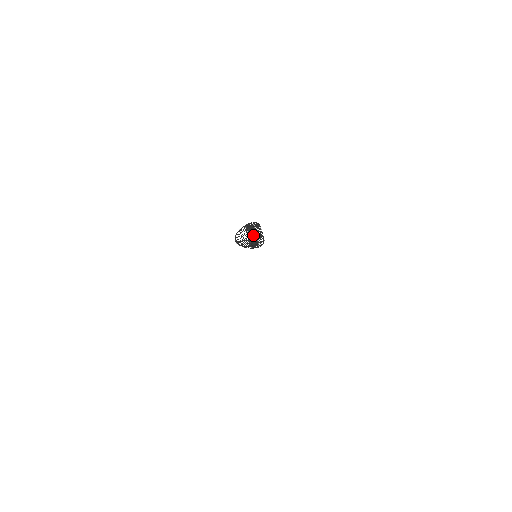
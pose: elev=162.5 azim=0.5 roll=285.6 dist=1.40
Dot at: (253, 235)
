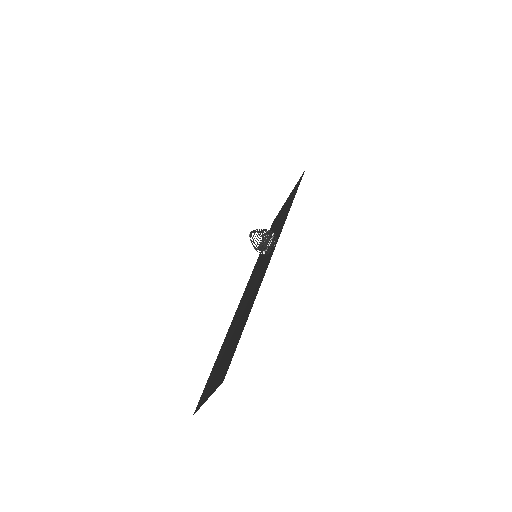
Dot at: (270, 234)
